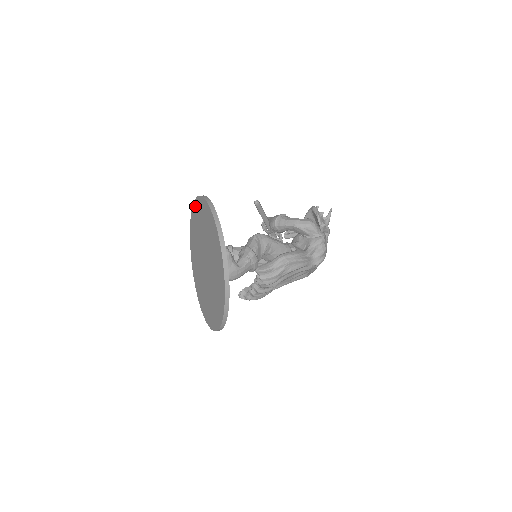
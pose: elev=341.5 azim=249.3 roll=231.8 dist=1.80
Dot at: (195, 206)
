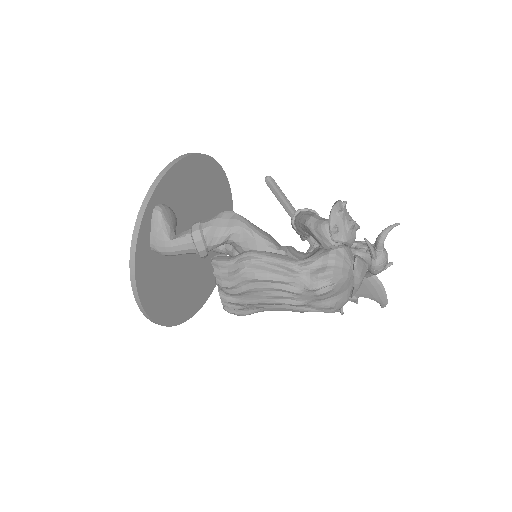
Dot at: occluded
